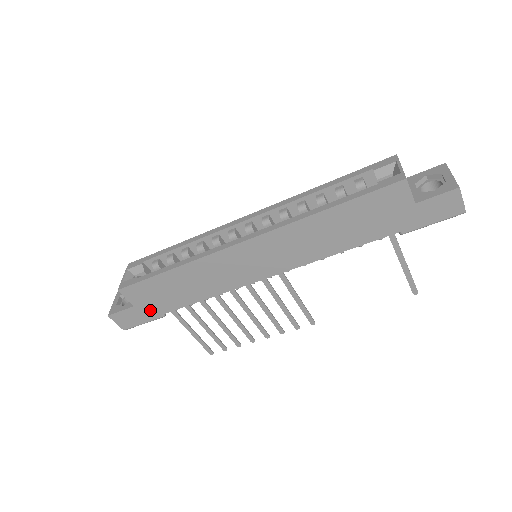
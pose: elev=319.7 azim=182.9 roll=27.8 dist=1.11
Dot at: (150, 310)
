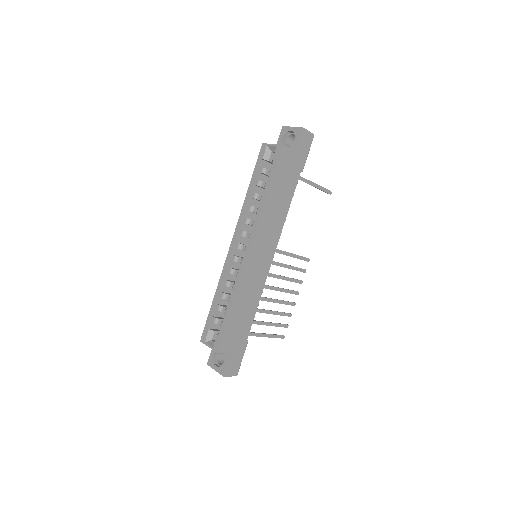
Dot at: (239, 345)
